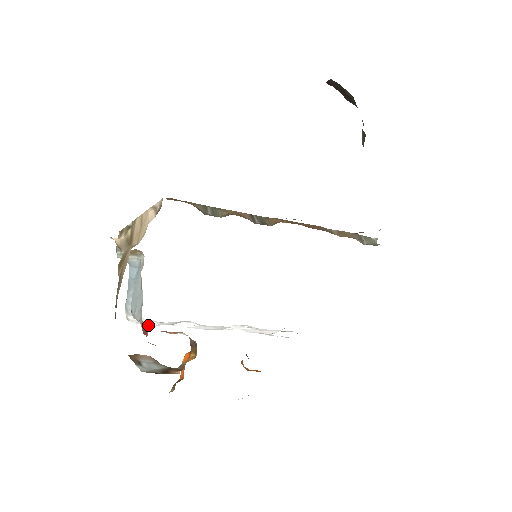
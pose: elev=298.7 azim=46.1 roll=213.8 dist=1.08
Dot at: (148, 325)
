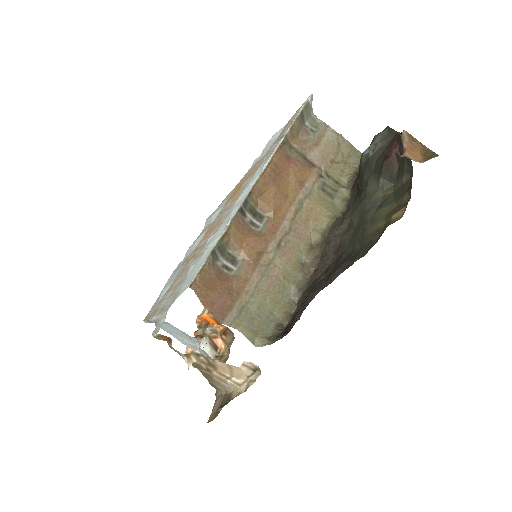
Dot at: occluded
